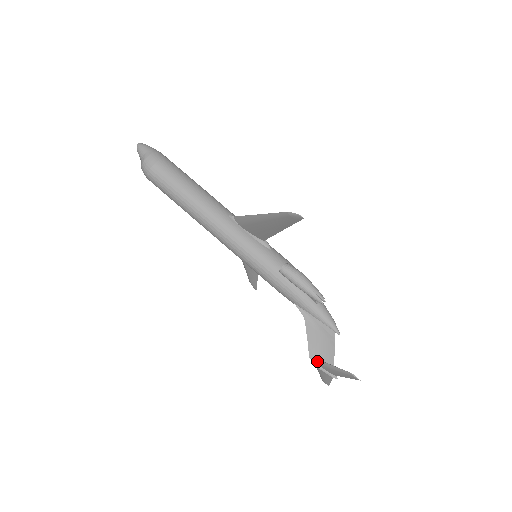
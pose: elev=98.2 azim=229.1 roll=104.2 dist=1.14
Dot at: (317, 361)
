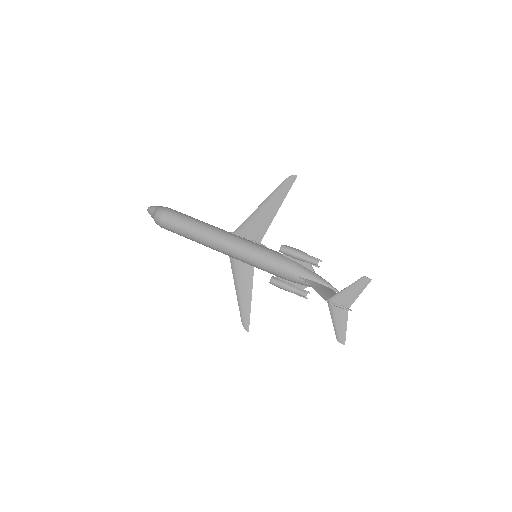
Dot at: (331, 298)
